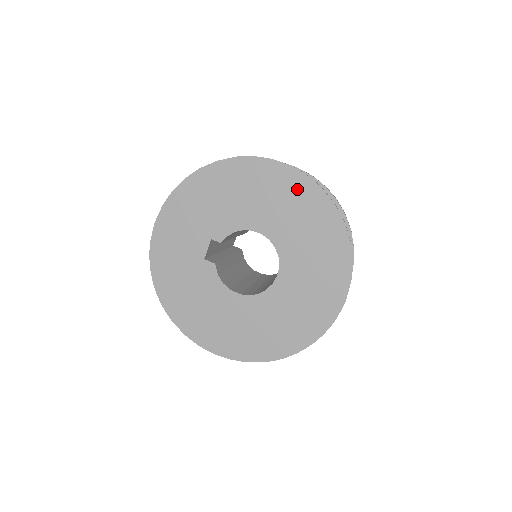
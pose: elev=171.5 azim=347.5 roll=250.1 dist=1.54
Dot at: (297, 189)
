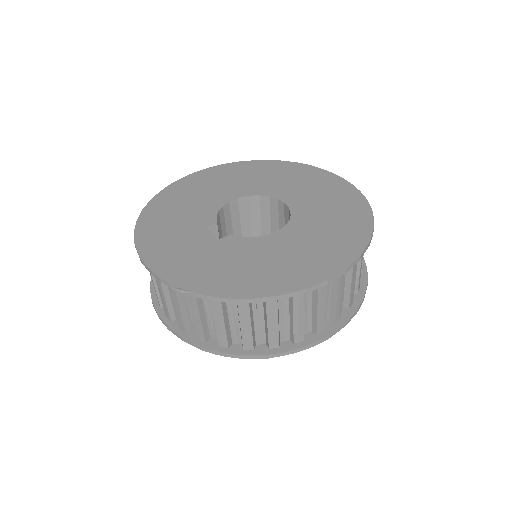
Dot at: (228, 171)
